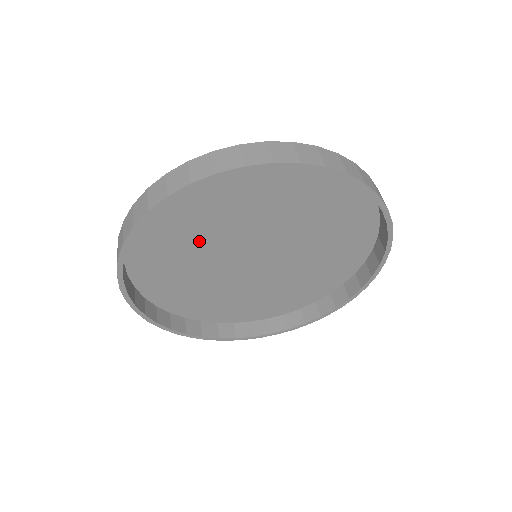
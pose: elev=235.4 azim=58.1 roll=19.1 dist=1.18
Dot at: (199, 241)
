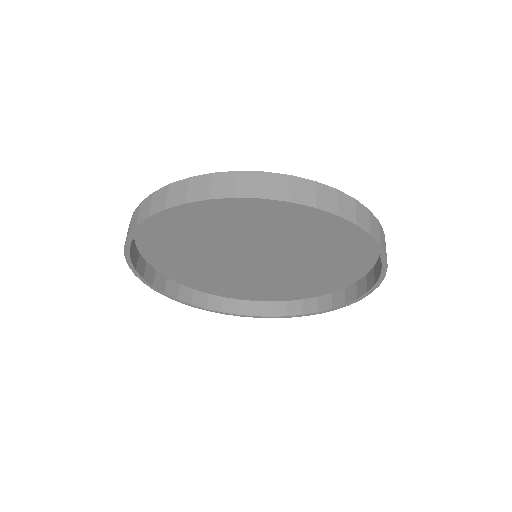
Dot at: (230, 225)
